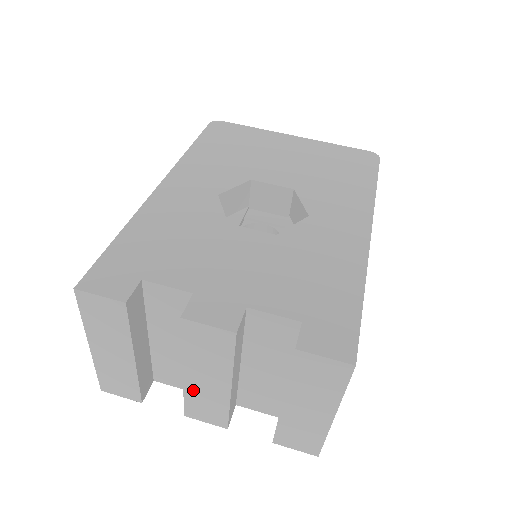
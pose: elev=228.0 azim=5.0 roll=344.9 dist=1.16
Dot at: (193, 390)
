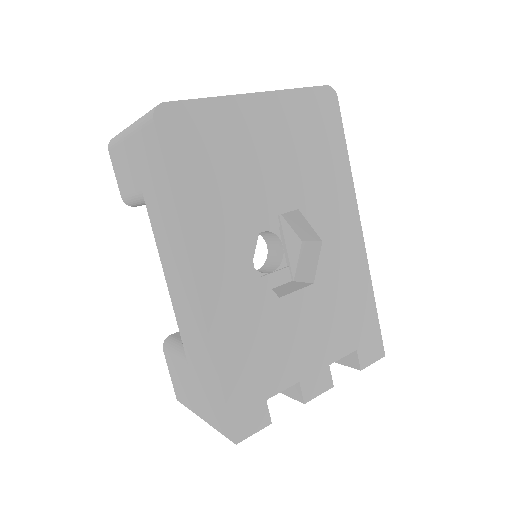
Dot at: occluded
